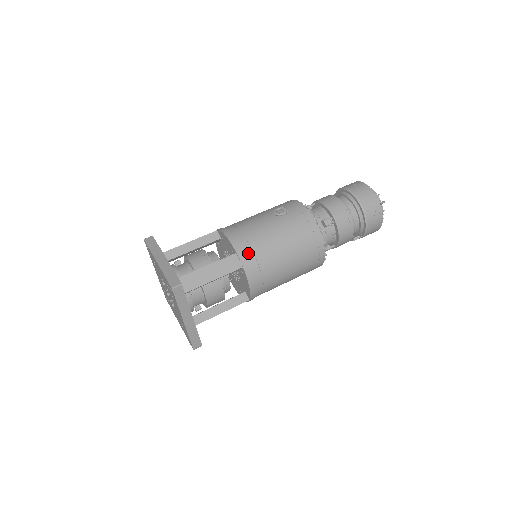
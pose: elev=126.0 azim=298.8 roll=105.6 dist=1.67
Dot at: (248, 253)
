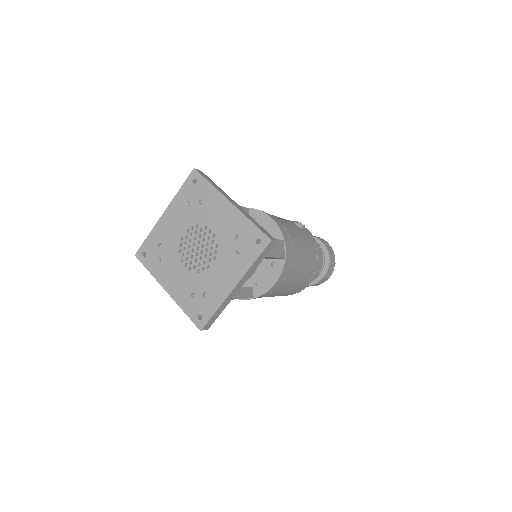
Dot at: (289, 247)
